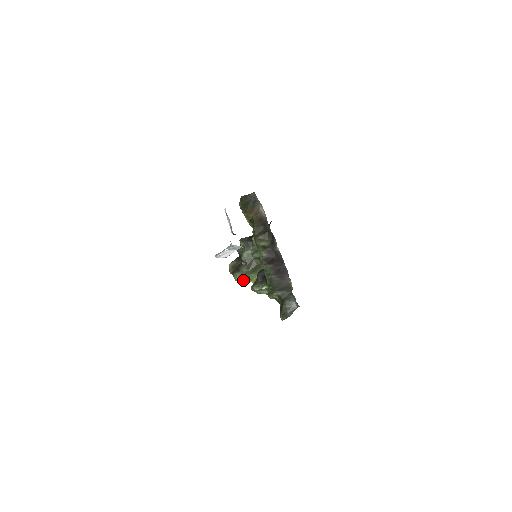
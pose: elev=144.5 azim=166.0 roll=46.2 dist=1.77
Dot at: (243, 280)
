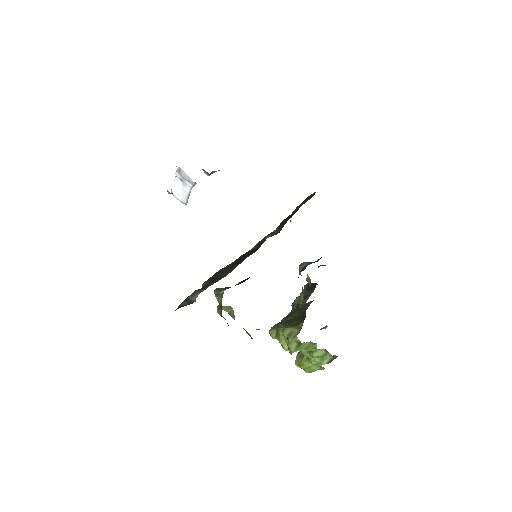
Dot at: occluded
